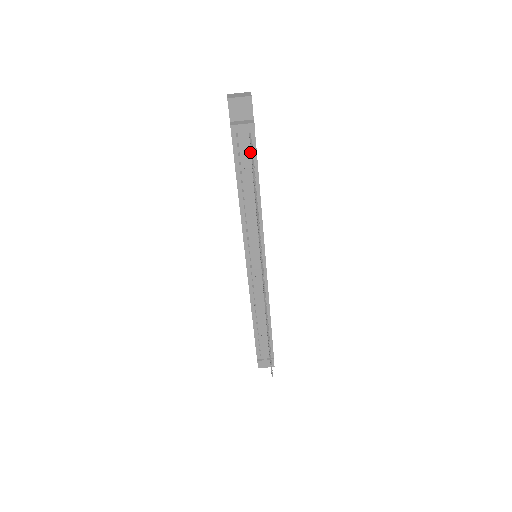
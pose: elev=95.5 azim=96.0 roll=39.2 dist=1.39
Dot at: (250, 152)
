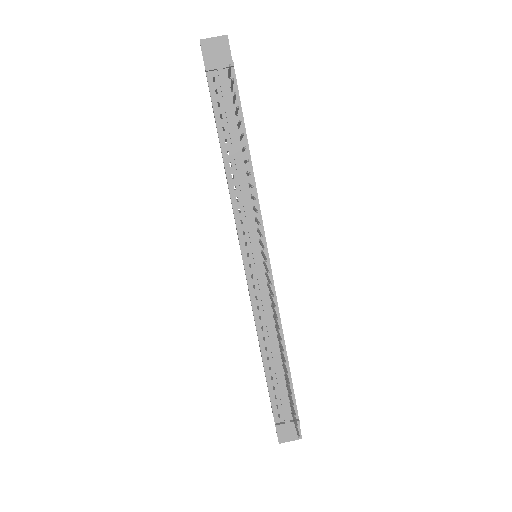
Dot at: (232, 101)
